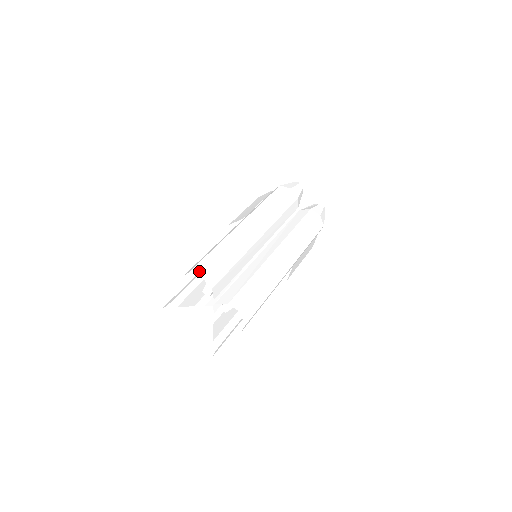
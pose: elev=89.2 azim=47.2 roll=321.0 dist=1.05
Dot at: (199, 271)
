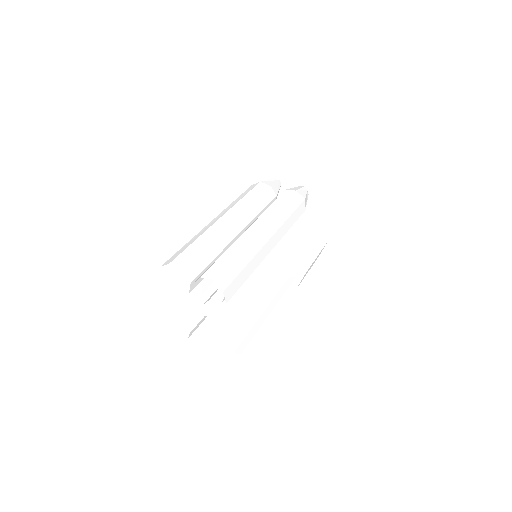
Dot at: (168, 262)
